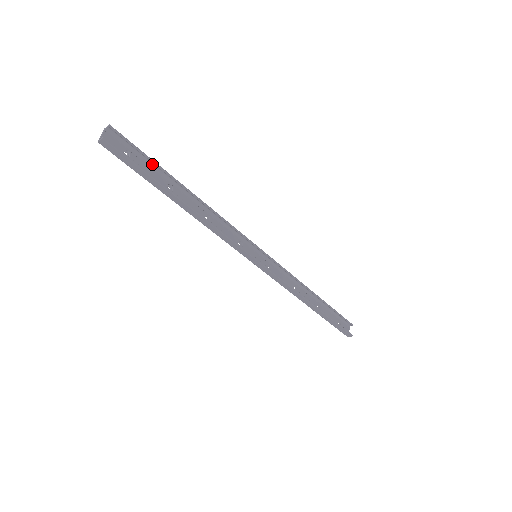
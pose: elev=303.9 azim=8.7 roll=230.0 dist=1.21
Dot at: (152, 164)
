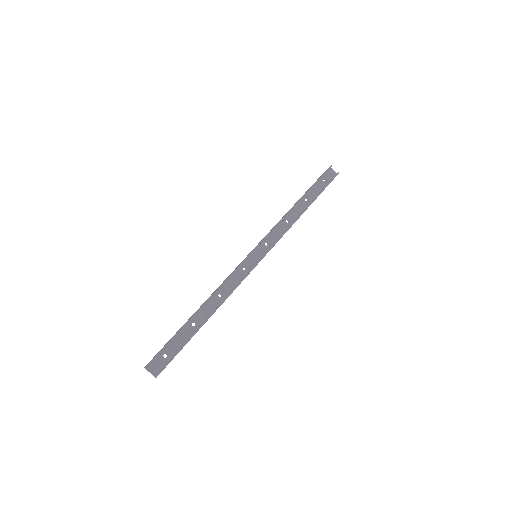
Dot at: (175, 336)
